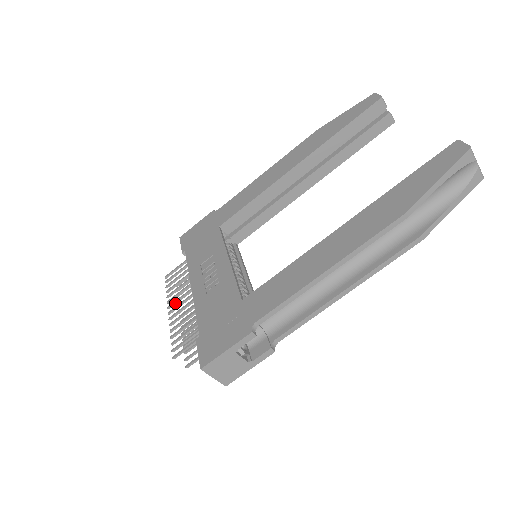
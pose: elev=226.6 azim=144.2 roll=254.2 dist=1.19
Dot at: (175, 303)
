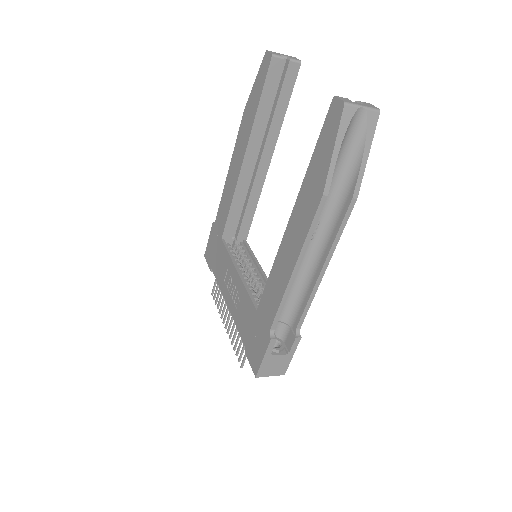
Dot at: (225, 318)
